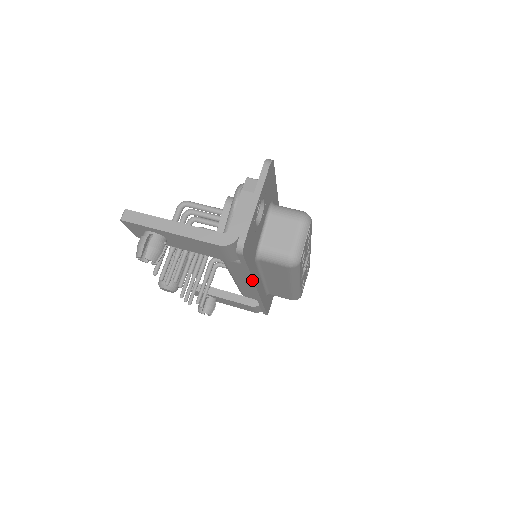
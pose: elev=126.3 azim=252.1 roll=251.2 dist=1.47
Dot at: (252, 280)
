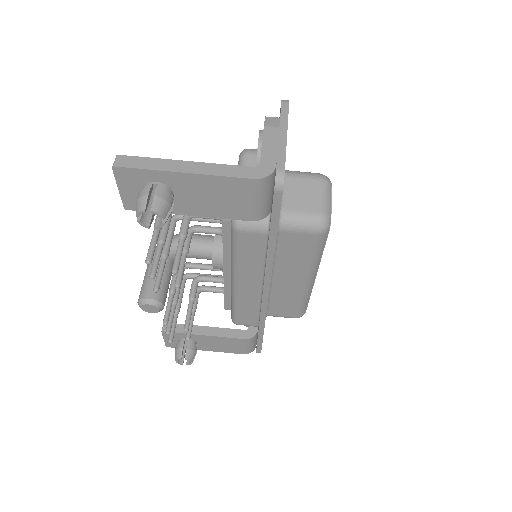
Dot at: (271, 262)
